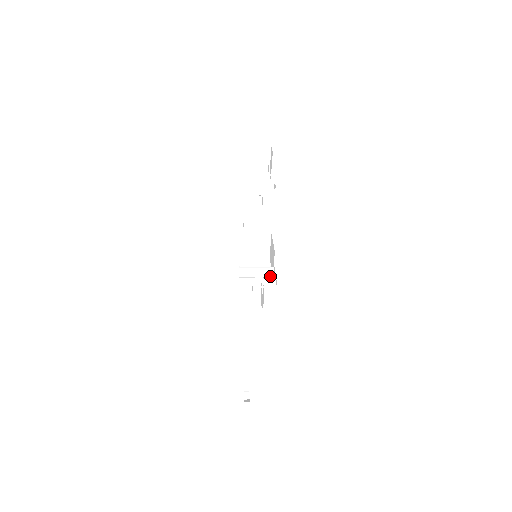
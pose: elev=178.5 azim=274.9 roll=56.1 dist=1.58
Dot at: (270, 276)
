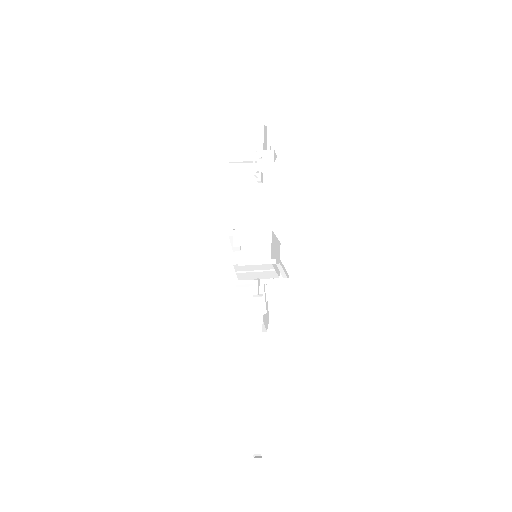
Dot at: (276, 277)
